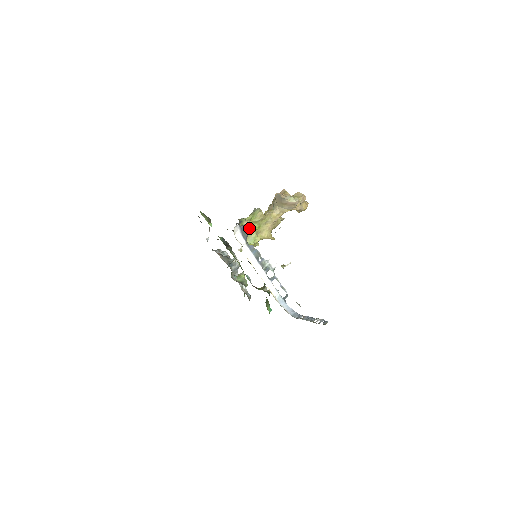
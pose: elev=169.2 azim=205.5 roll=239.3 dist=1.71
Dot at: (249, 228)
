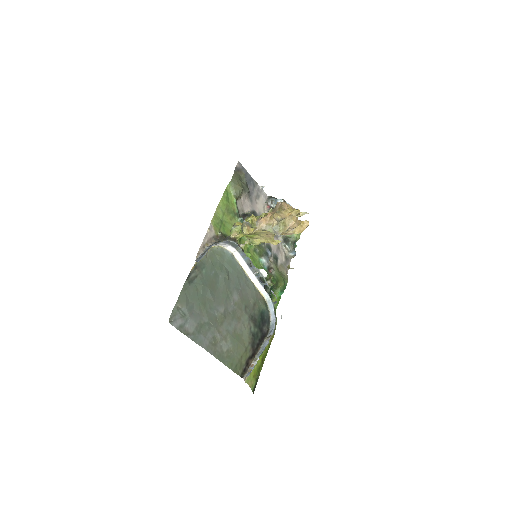
Dot at: (242, 236)
